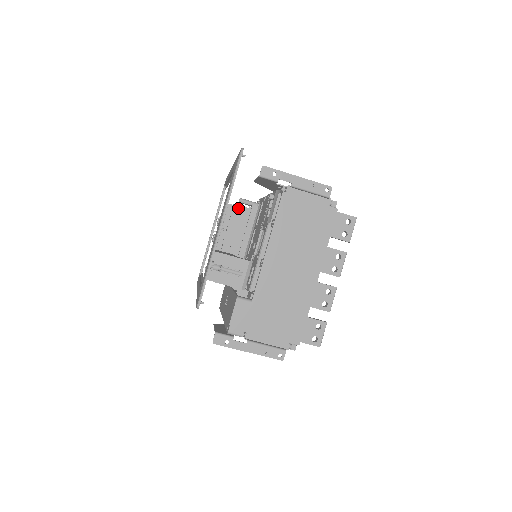
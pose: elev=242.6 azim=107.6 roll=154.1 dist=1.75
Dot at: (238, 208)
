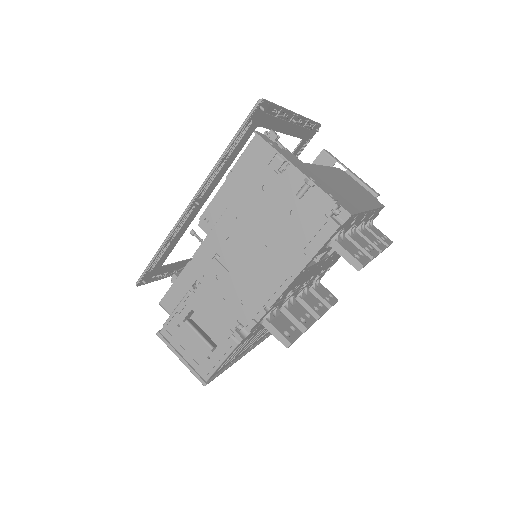
Dot at: occluded
